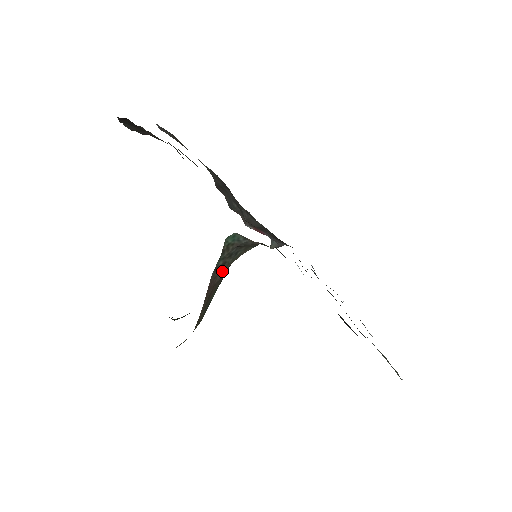
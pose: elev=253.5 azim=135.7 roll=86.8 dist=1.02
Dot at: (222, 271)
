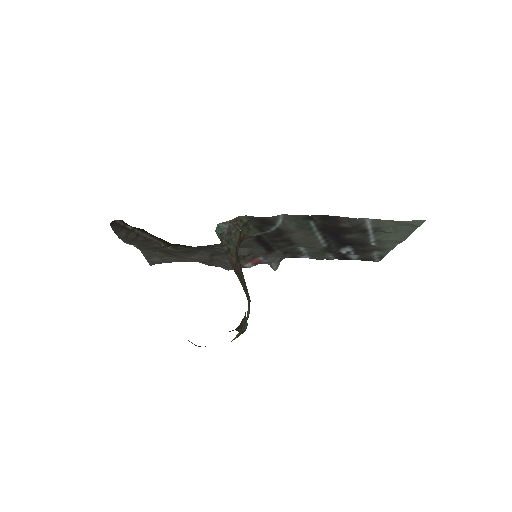
Dot at: (233, 255)
